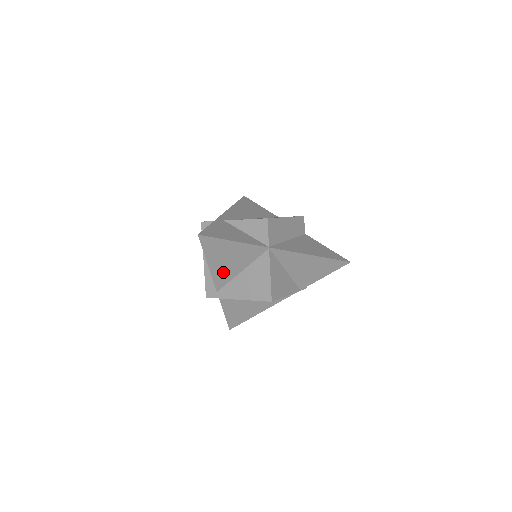
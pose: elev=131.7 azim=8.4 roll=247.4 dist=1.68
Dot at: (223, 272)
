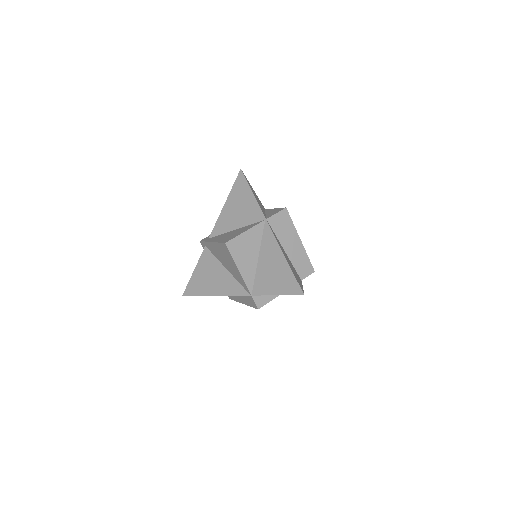
Dot at: (226, 220)
